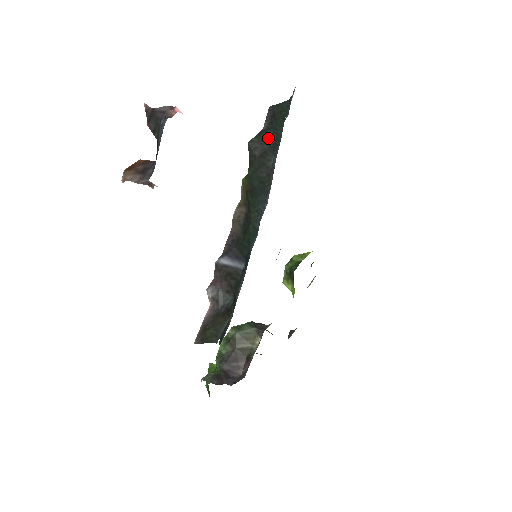
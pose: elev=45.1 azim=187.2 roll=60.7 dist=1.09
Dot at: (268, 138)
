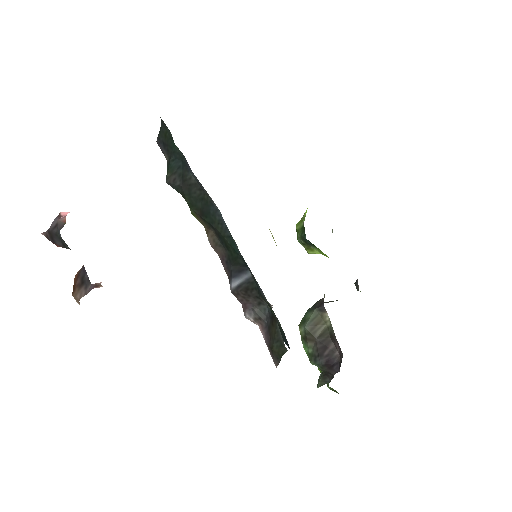
Dot at: (175, 164)
